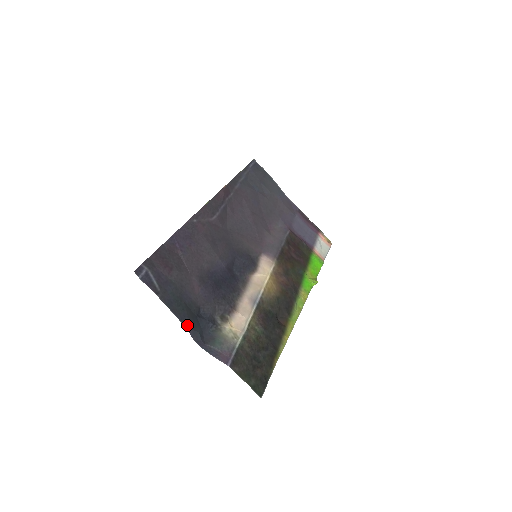
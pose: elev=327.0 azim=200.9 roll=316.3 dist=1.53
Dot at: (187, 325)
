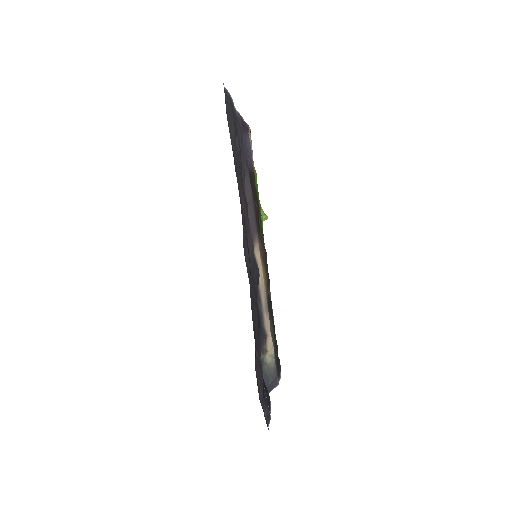
Dot at: occluded
